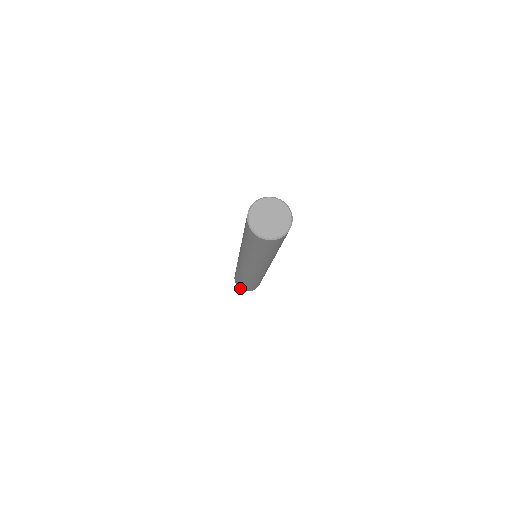
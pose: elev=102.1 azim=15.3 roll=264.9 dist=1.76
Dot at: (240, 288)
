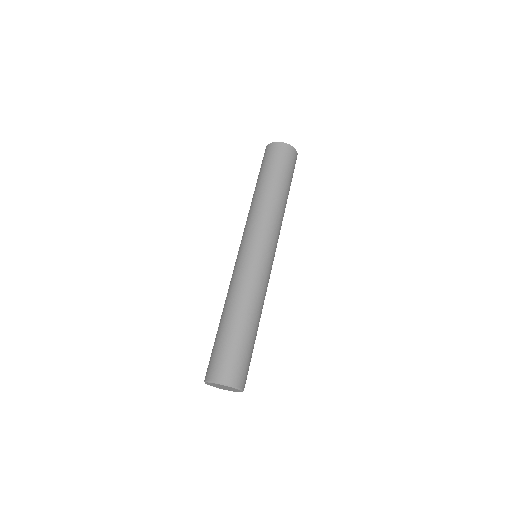
Dot at: occluded
